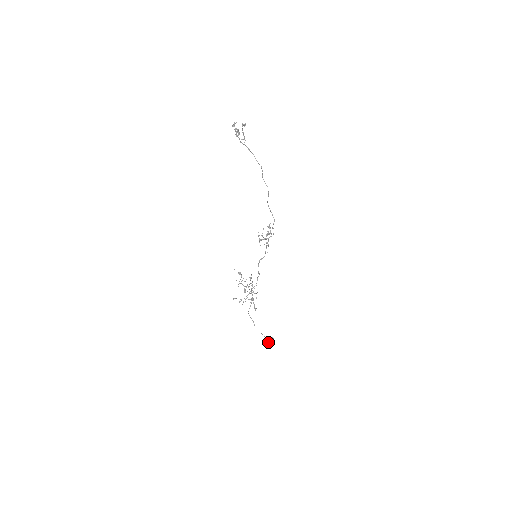
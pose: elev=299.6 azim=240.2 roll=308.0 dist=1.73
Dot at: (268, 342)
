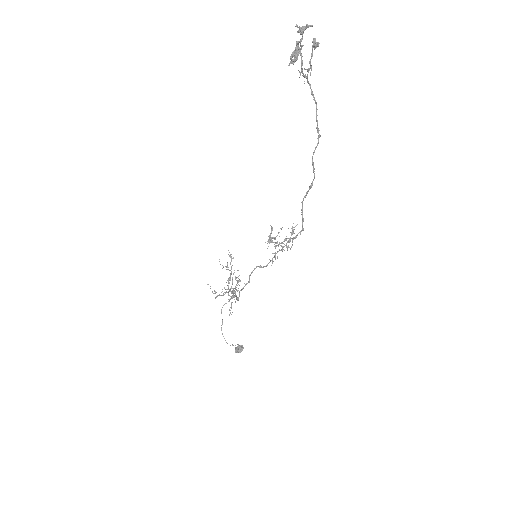
Dot at: (235, 348)
